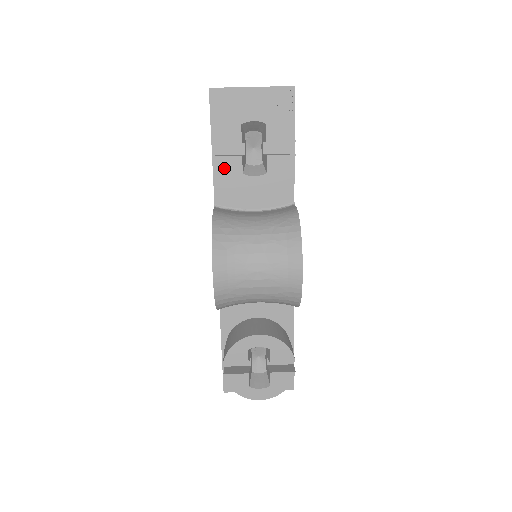
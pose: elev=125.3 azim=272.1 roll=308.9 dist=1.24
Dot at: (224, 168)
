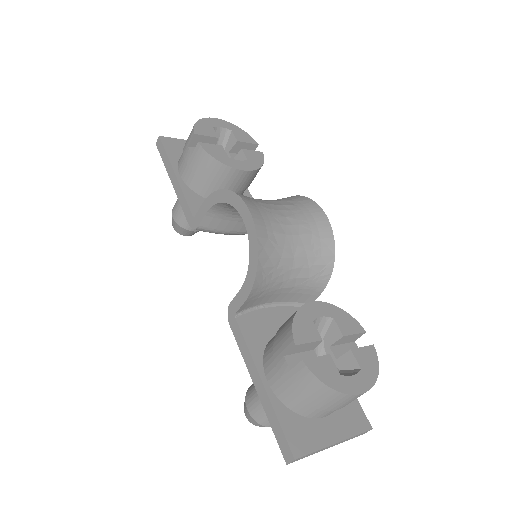
Dot at: (211, 151)
